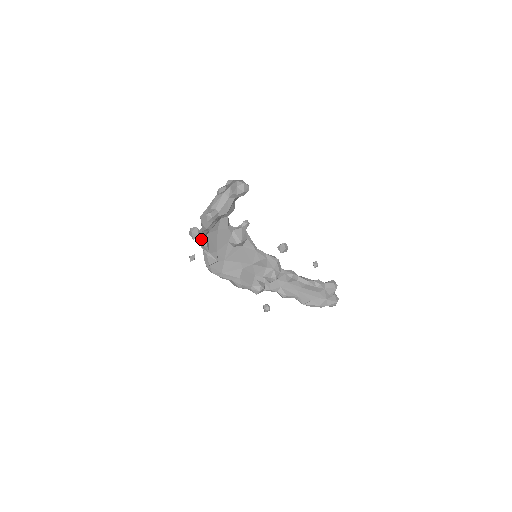
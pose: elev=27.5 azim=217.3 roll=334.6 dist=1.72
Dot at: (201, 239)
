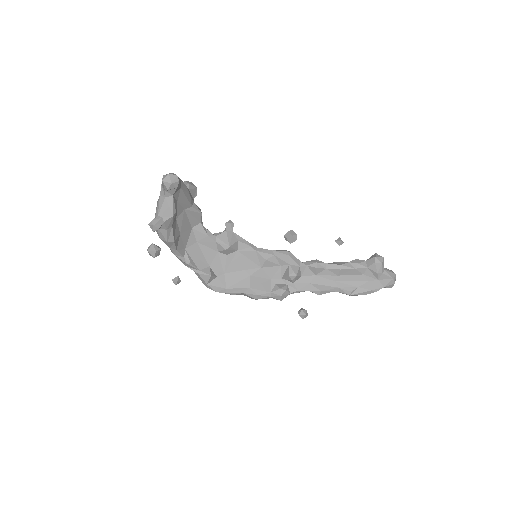
Dot at: (178, 257)
